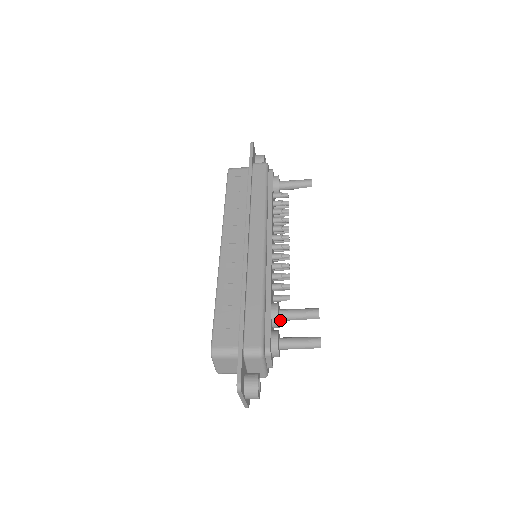
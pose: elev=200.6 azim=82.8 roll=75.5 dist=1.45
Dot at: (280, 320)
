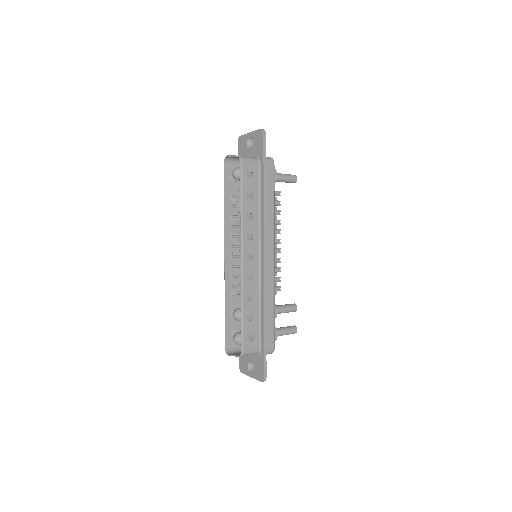
Dot at: occluded
